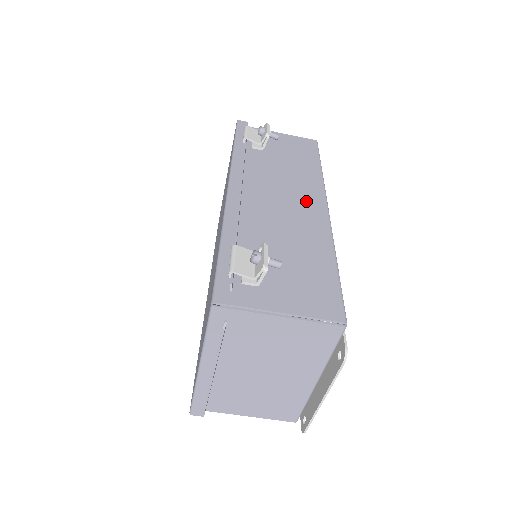
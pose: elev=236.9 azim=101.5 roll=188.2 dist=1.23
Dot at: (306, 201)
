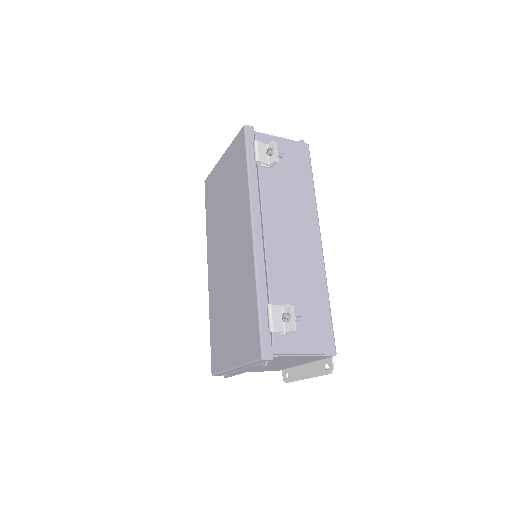
Dot at: (306, 234)
